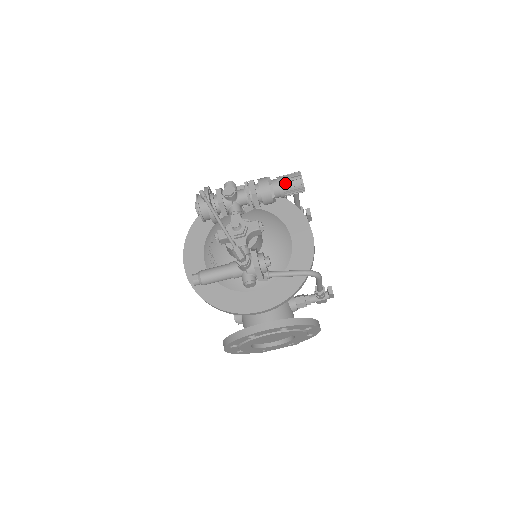
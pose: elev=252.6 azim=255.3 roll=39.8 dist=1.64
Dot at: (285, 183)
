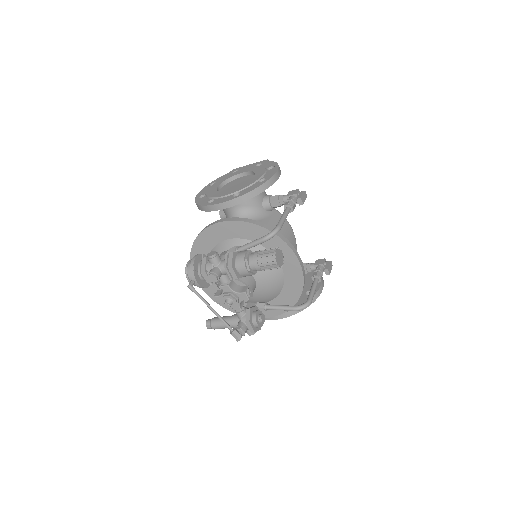
Dot at: (262, 267)
